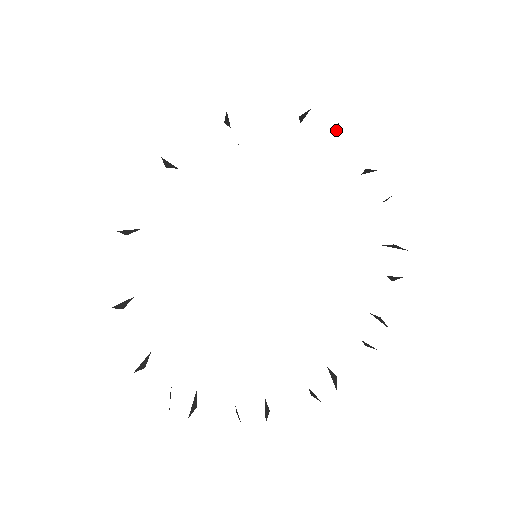
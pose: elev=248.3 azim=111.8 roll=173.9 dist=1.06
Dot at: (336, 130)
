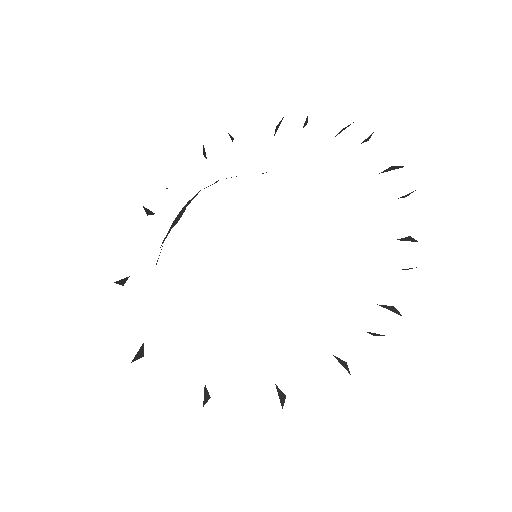
Dot at: (407, 195)
